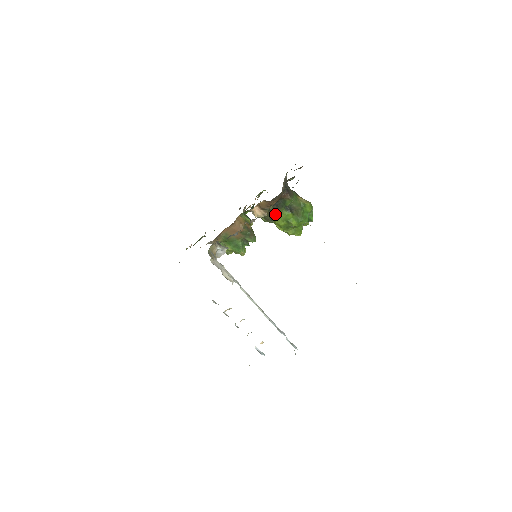
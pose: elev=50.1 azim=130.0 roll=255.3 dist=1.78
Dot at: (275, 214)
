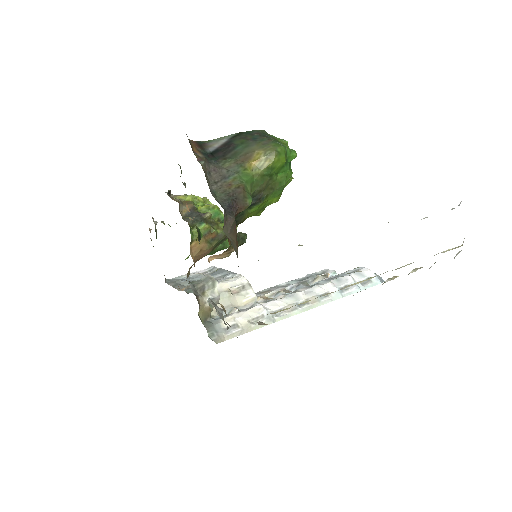
Dot at: (240, 223)
